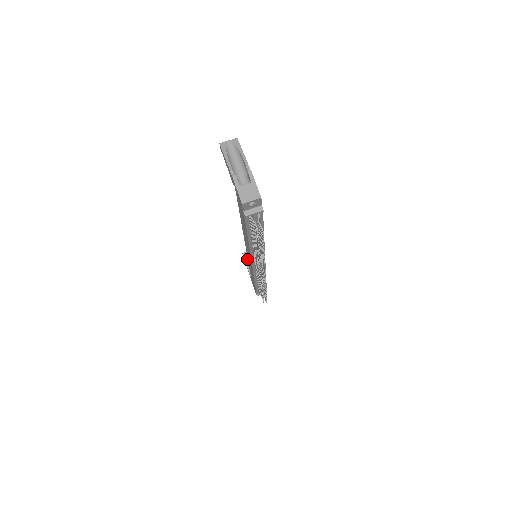
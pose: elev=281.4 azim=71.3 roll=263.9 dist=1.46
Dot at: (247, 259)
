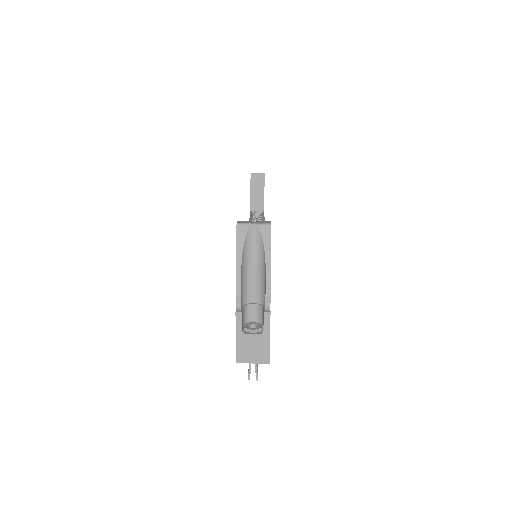
Dot at: (254, 184)
